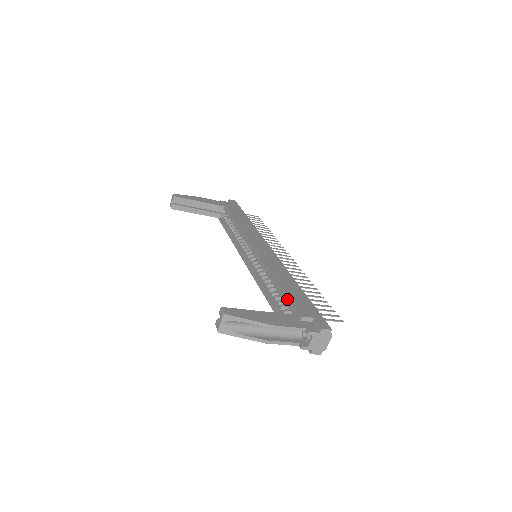
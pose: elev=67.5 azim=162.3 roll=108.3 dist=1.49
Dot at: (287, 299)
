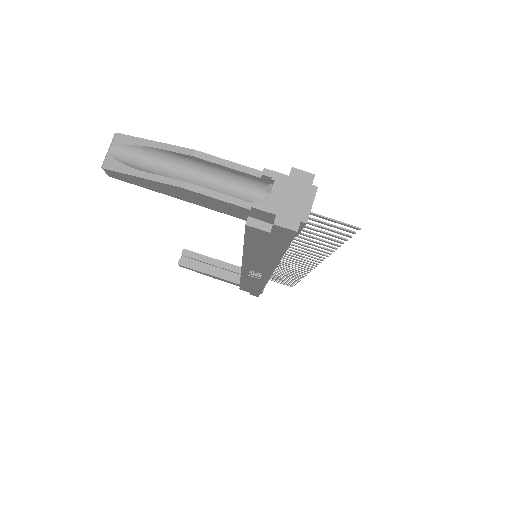
Dot at: occluded
